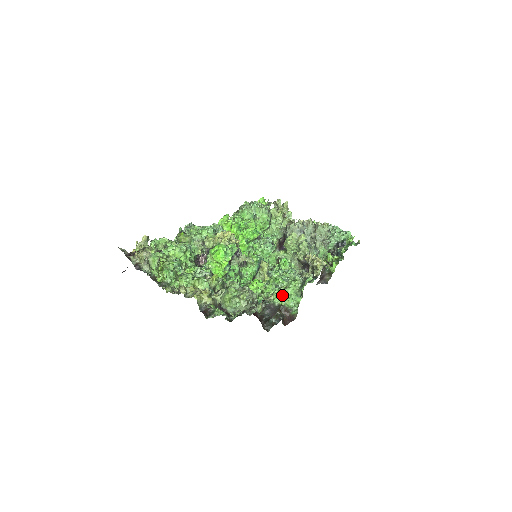
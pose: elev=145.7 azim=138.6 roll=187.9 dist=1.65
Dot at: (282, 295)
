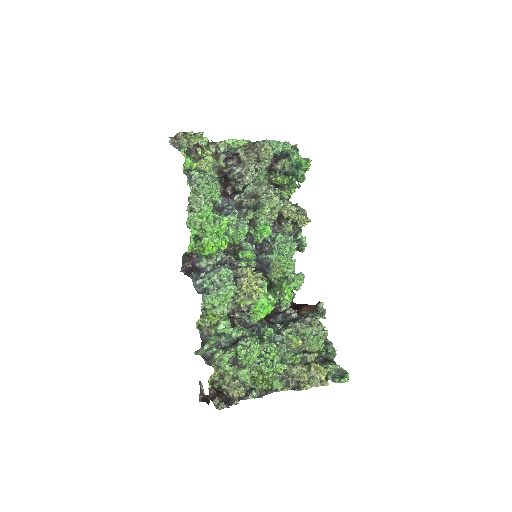
Dot at: occluded
